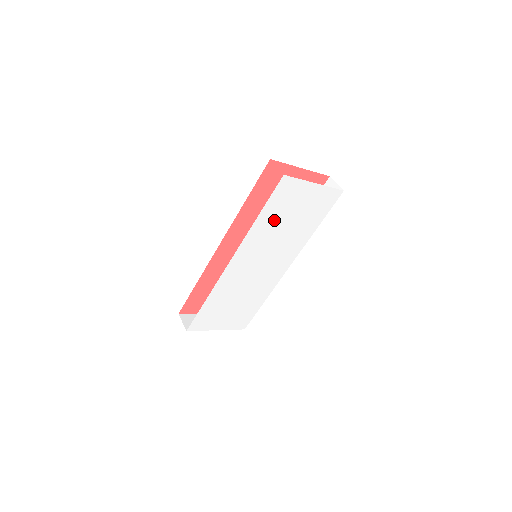
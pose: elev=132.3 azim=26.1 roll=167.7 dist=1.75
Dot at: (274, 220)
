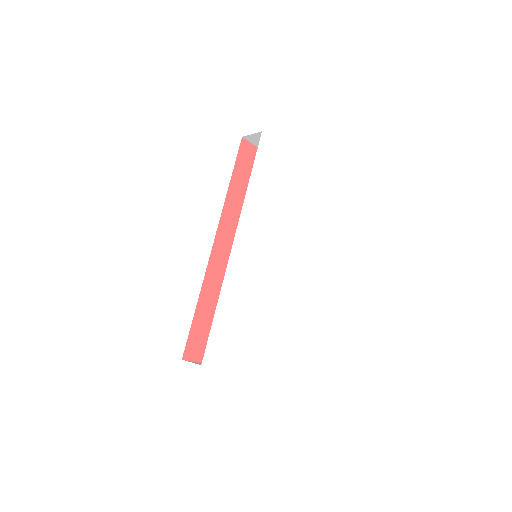
Dot at: (265, 191)
